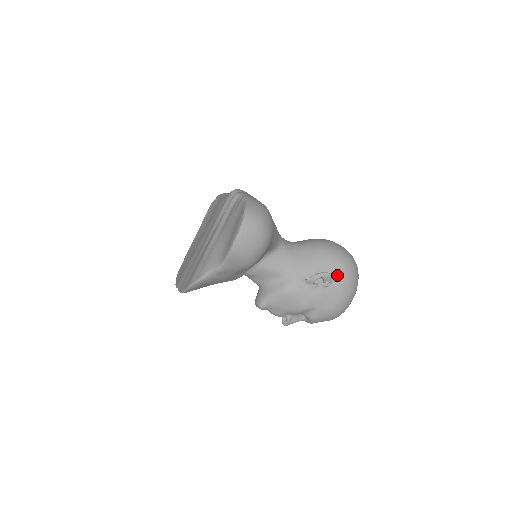
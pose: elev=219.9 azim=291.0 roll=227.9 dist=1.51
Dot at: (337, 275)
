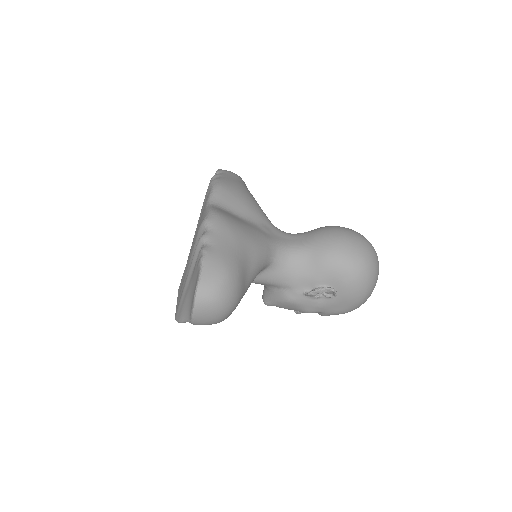
Dot at: (343, 286)
